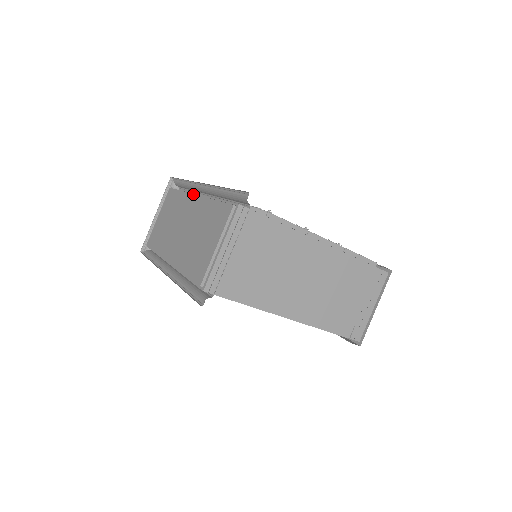
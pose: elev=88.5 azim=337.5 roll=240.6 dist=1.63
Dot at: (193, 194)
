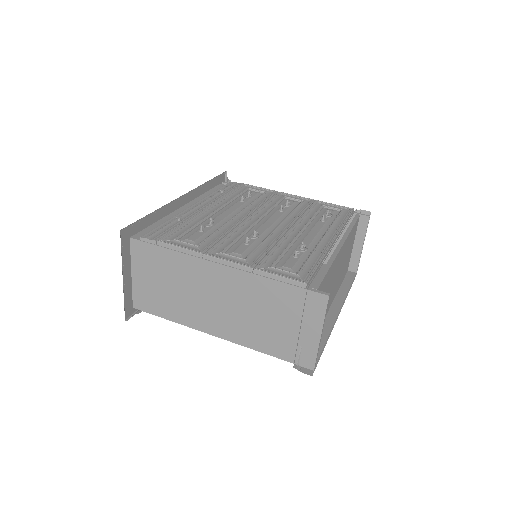
Dot at: (186, 204)
